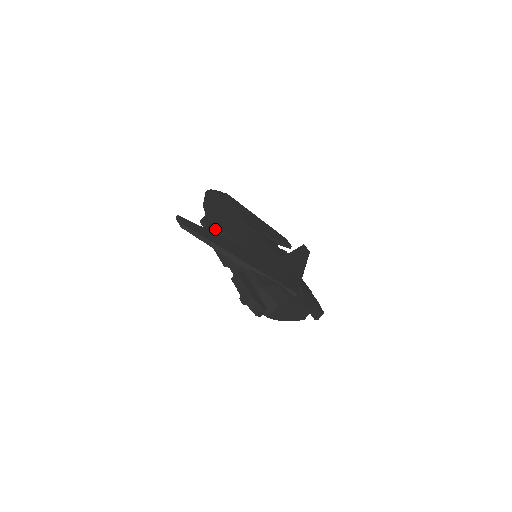
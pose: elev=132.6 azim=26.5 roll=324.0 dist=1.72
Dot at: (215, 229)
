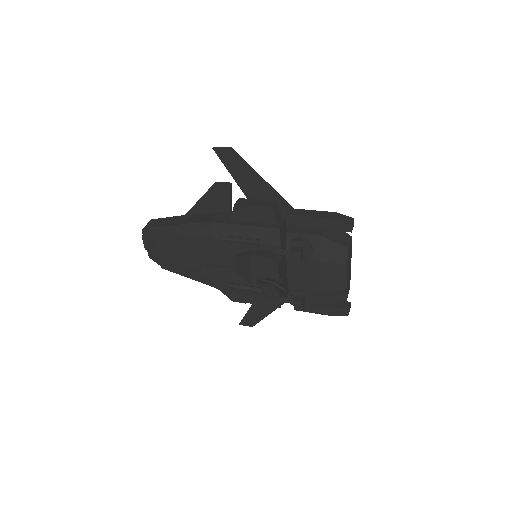
Dot at: (231, 196)
